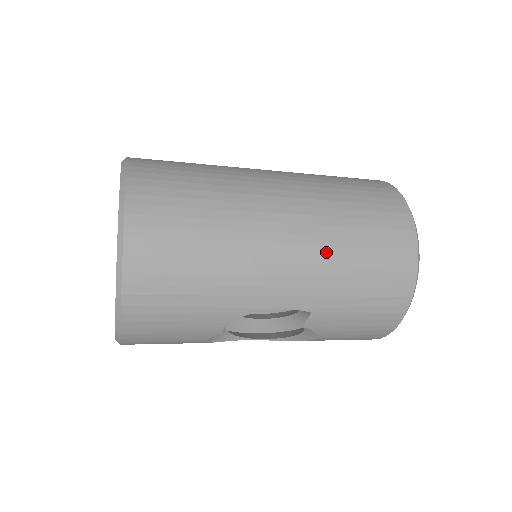
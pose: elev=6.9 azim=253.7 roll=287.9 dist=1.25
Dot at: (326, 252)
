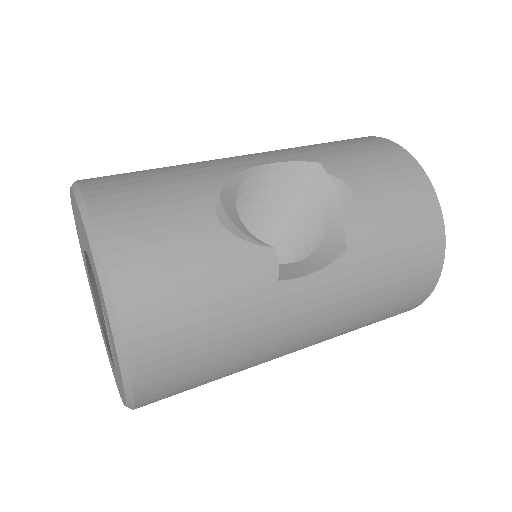
Dot at: occluded
